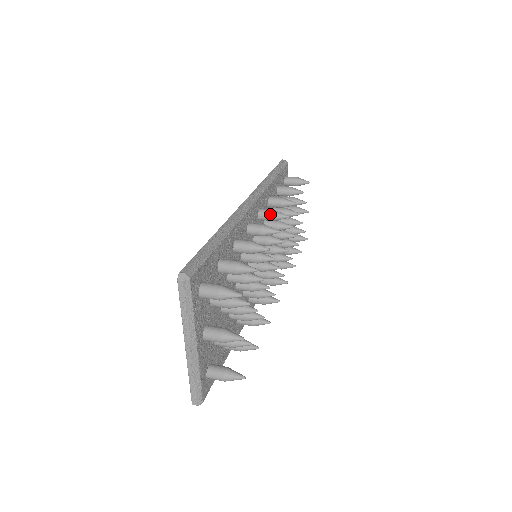
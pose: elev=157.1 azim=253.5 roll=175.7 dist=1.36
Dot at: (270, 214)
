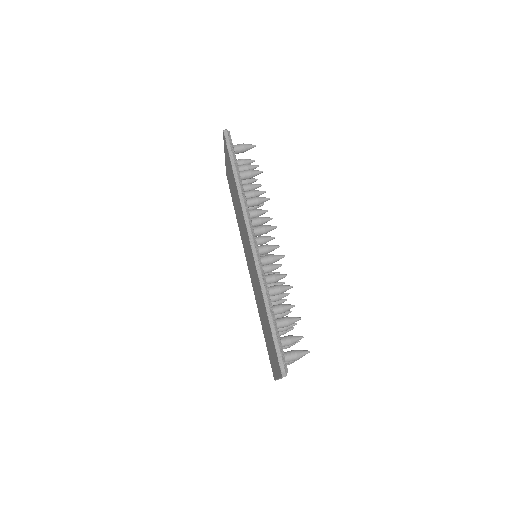
Dot at: (263, 233)
